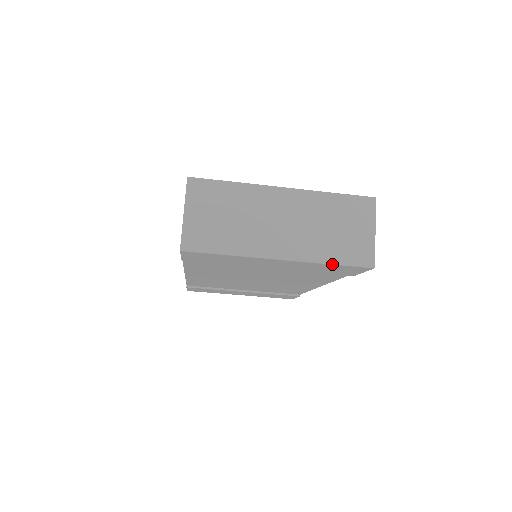
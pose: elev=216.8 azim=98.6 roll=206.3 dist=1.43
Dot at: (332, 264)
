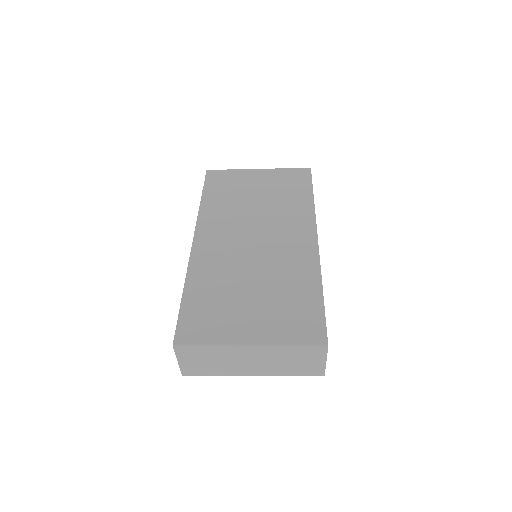
Dot at: occluded
